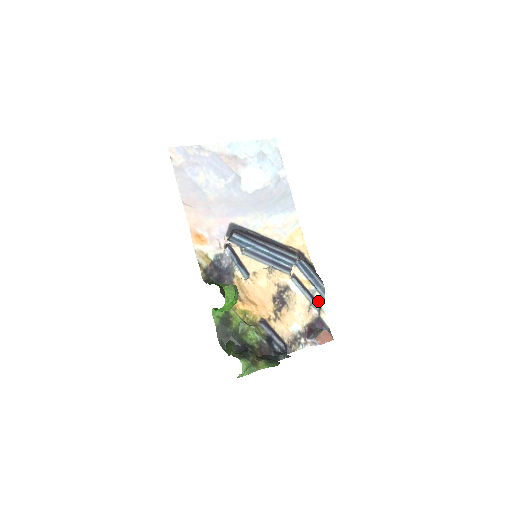
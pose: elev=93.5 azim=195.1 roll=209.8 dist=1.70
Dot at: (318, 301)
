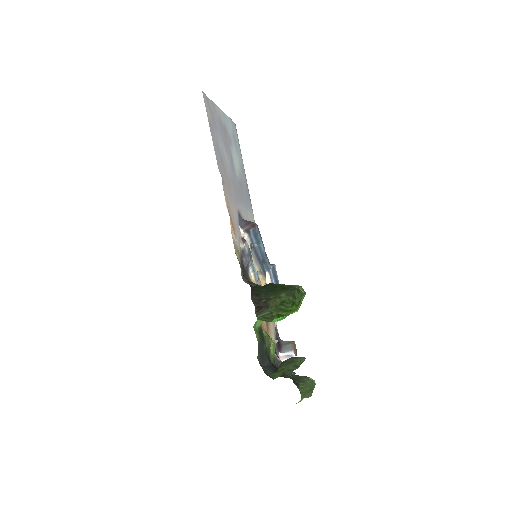
Dot at: occluded
